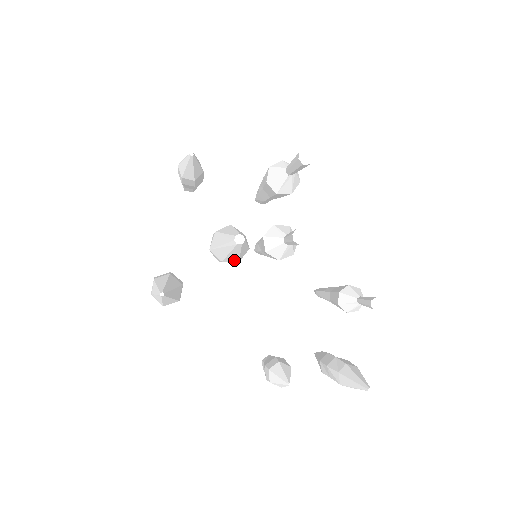
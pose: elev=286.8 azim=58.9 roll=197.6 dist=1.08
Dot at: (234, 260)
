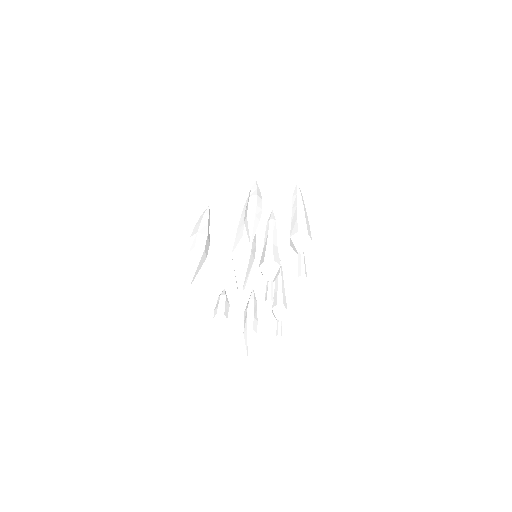
Dot at: occluded
